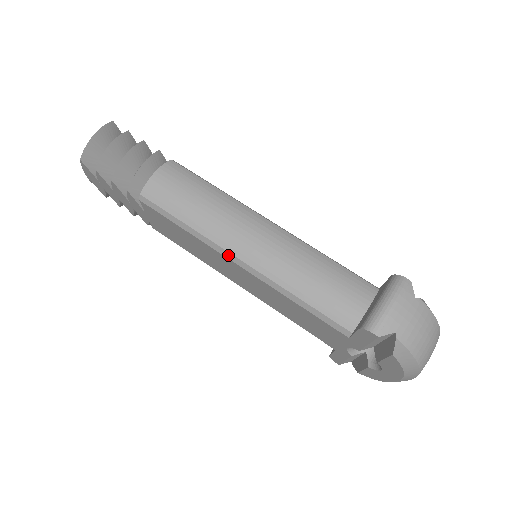
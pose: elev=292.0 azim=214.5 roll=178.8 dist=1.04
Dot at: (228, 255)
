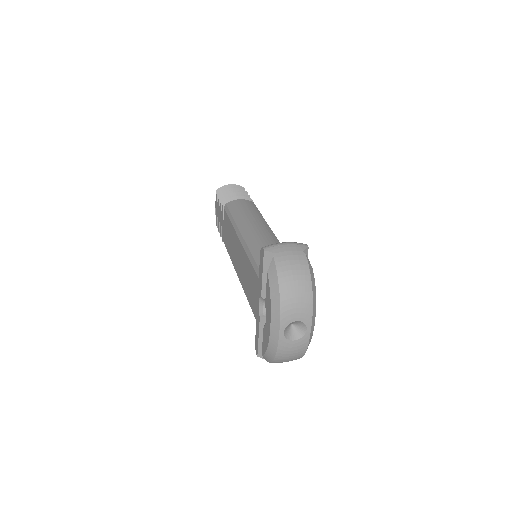
Dot at: (238, 232)
